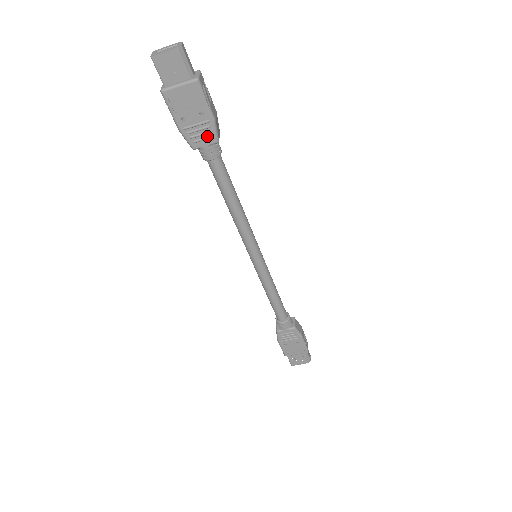
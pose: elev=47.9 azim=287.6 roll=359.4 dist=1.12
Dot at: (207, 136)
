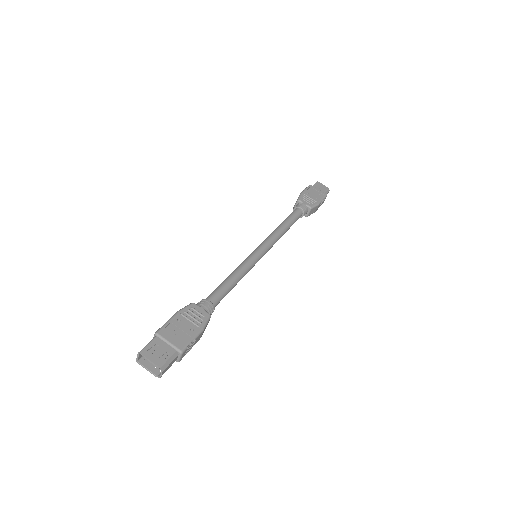
Dot at: (310, 203)
